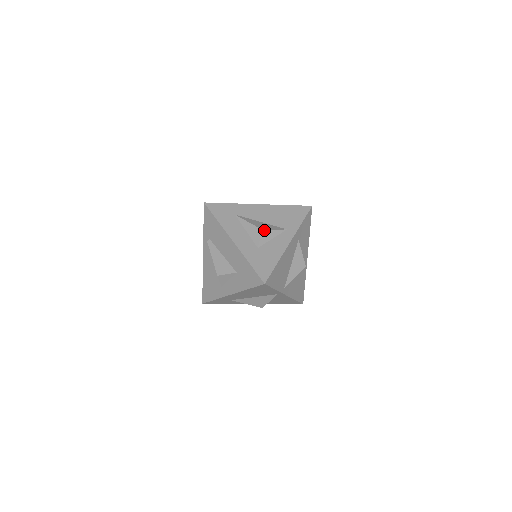
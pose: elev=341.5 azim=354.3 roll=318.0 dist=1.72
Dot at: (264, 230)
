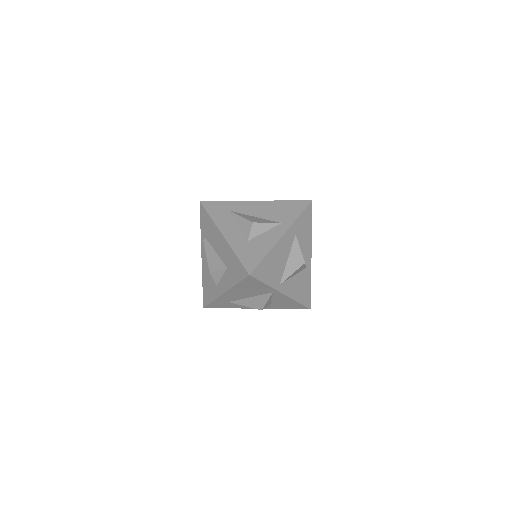
Dot at: (255, 223)
